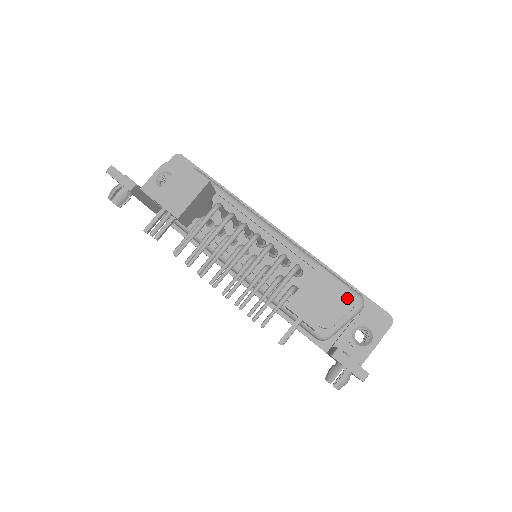
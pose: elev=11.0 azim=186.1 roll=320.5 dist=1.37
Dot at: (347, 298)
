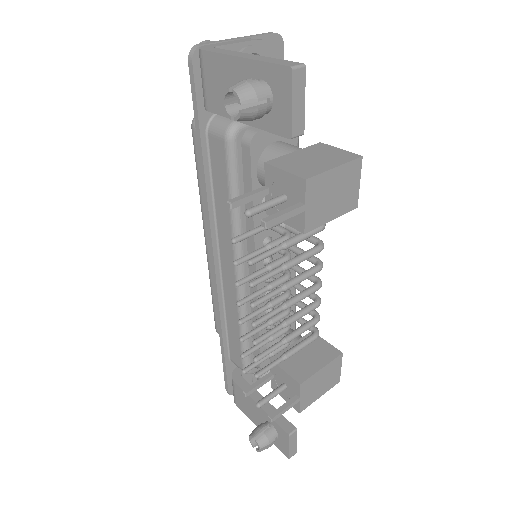
Dot at: occluded
